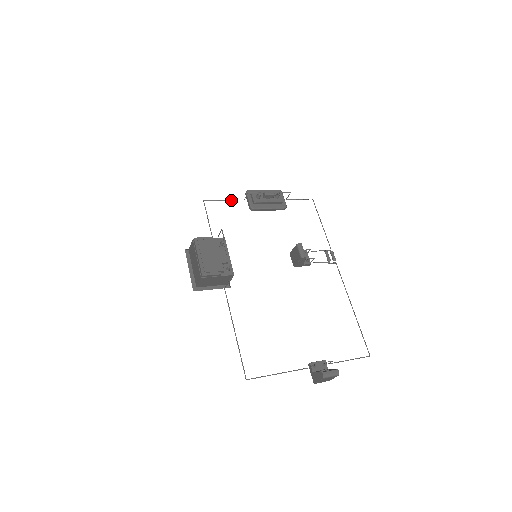
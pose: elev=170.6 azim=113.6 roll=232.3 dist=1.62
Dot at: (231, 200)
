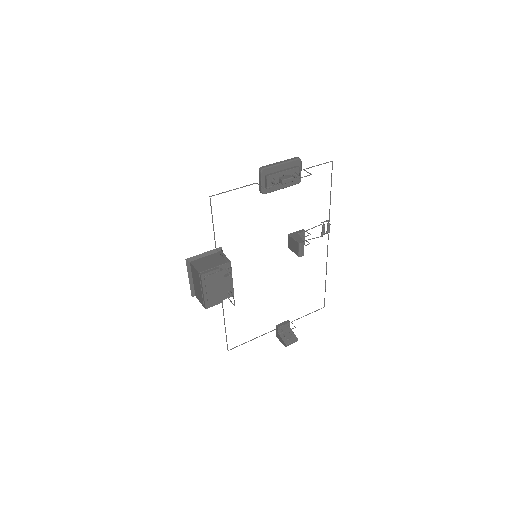
Dot at: (241, 187)
